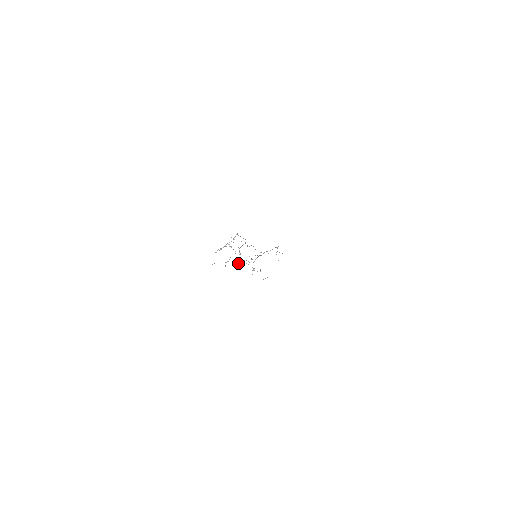
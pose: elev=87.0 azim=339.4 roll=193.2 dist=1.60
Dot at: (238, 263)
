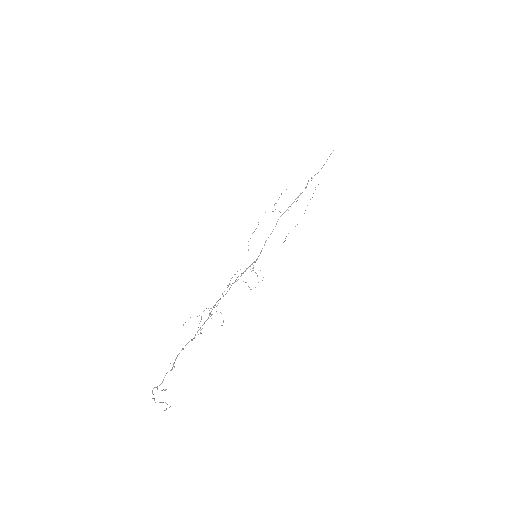
Dot at: occluded
